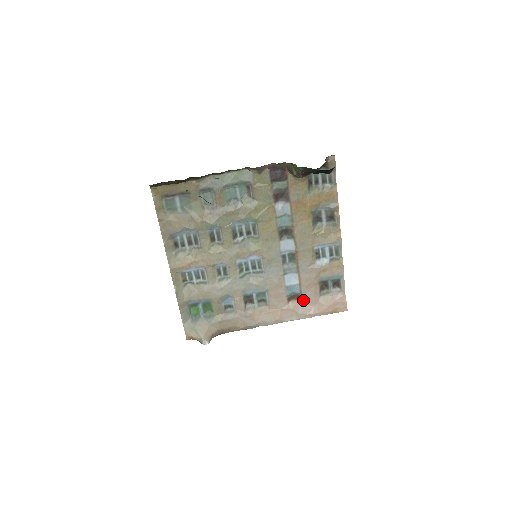
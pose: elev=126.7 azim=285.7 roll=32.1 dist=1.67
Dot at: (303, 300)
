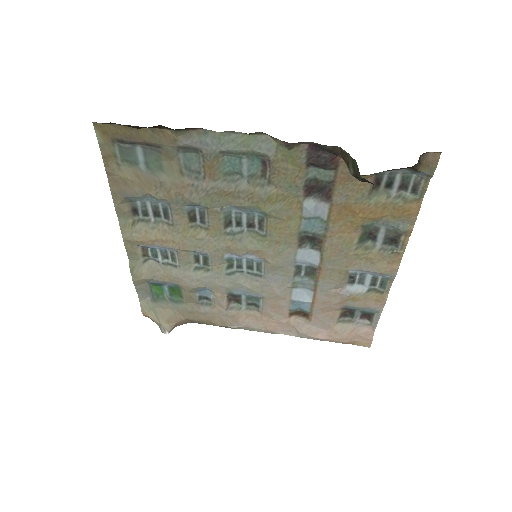
Dot at: (311, 320)
